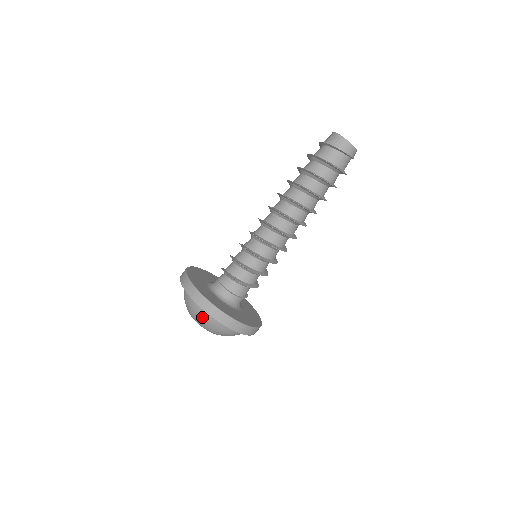
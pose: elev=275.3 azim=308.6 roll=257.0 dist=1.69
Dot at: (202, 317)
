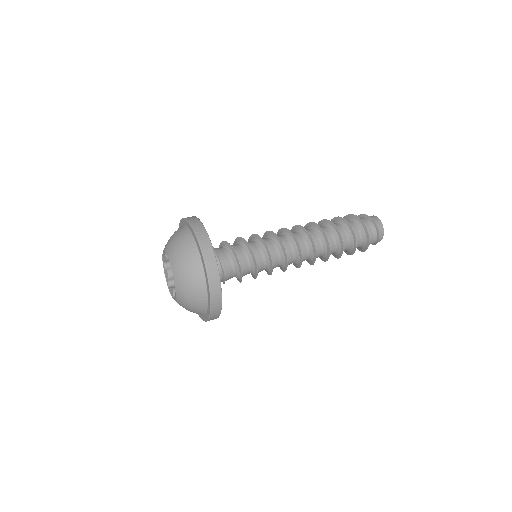
Dot at: (179, 236)
